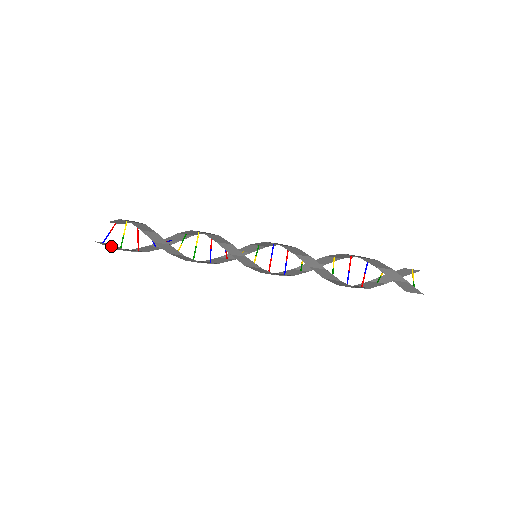
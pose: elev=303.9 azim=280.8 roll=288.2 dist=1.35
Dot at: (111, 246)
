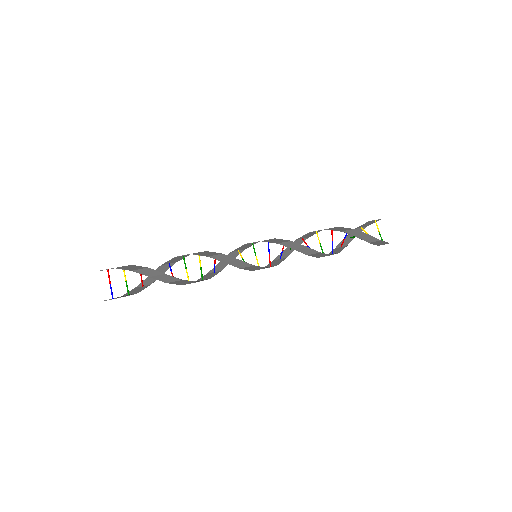
Dot at: (120, 297)
